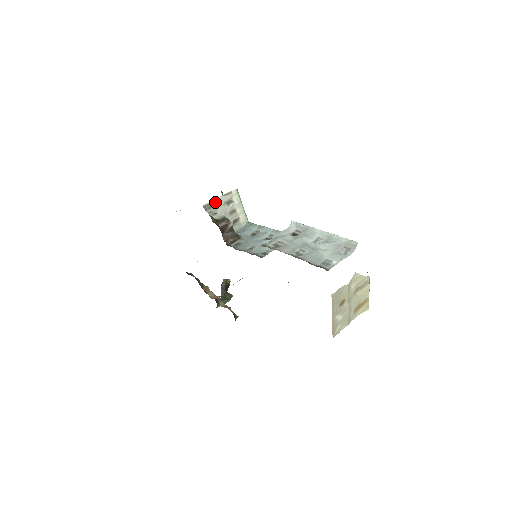
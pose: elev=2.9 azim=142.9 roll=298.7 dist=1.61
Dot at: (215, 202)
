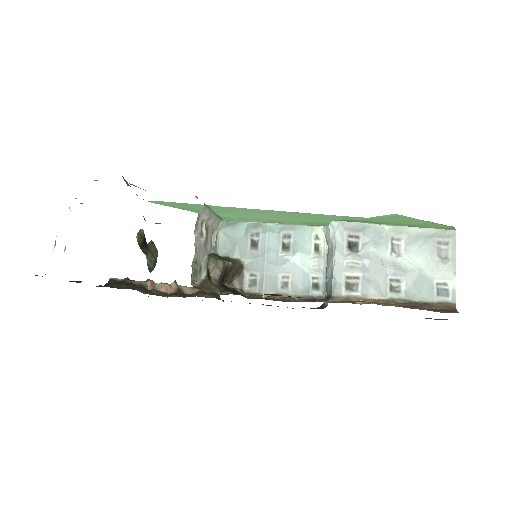
Dot at: (195, 257)
